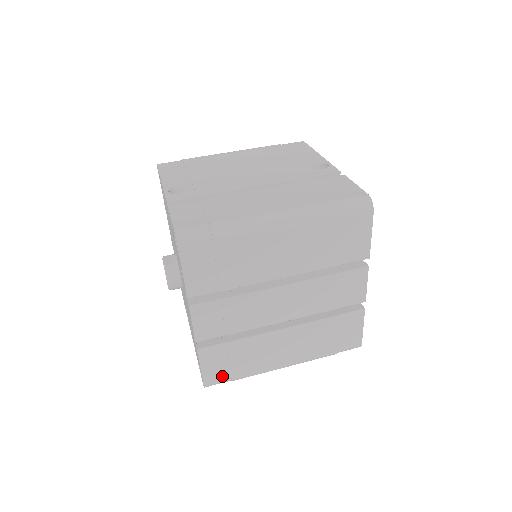
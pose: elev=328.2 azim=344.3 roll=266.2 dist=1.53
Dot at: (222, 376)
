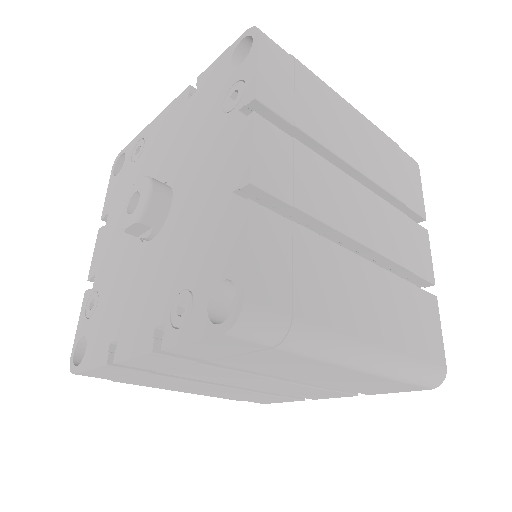
Dot at: (277, 300)
